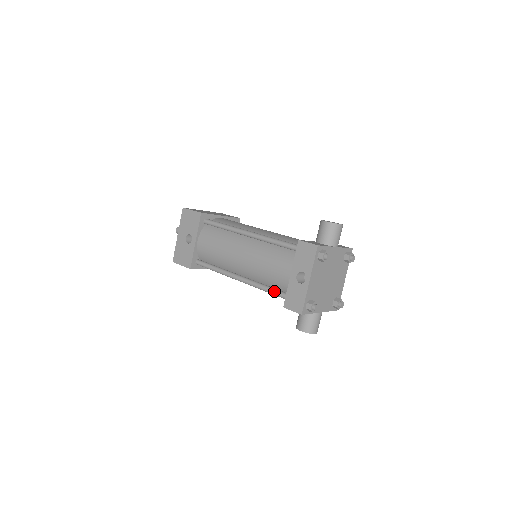
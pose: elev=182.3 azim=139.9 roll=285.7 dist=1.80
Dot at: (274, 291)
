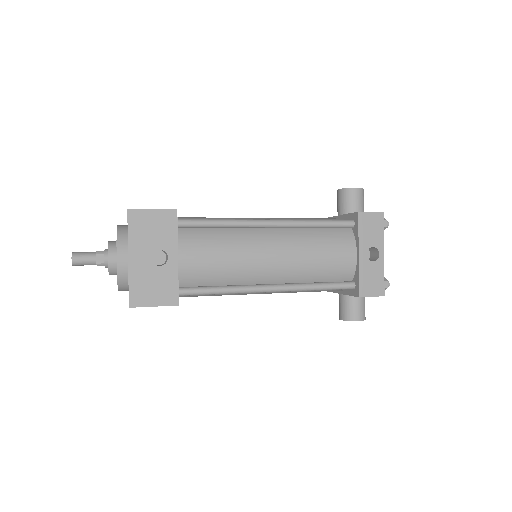
Dot at: (334, 284)
